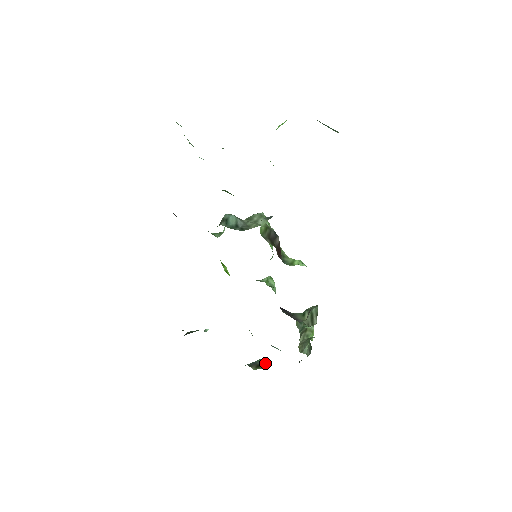
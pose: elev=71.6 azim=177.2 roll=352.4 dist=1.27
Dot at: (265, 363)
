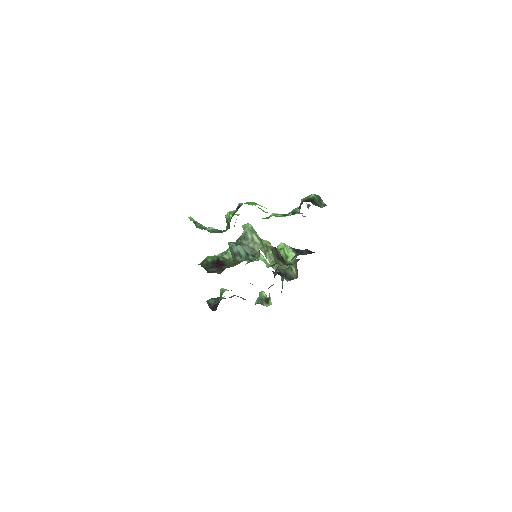
Dot at: (265, 294)
